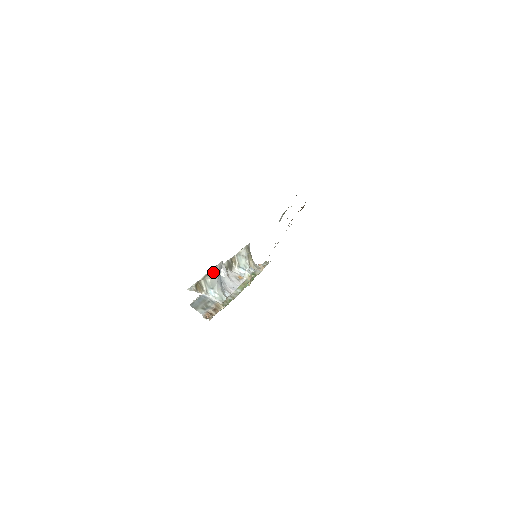
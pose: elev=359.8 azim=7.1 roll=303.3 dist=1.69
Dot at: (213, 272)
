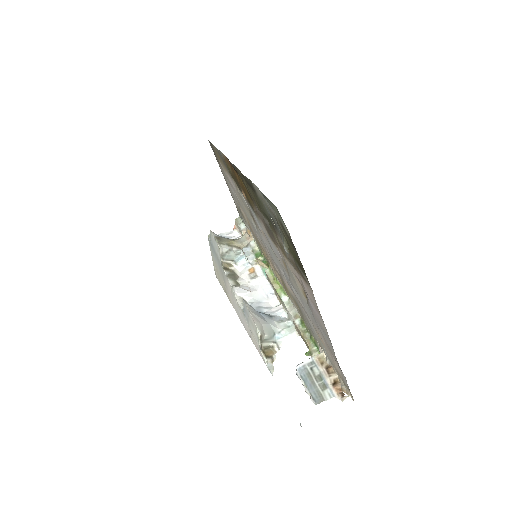
Dot at: (259, 327)
